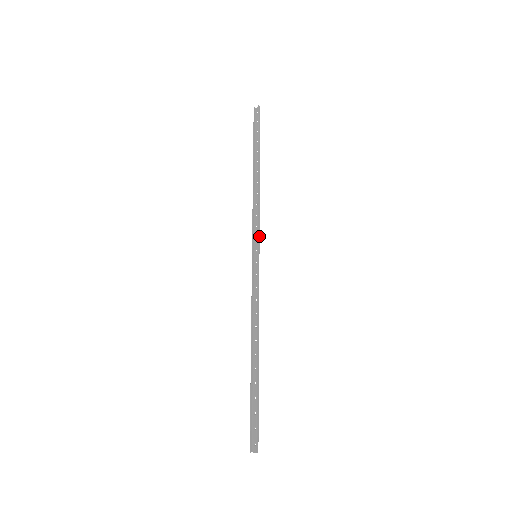
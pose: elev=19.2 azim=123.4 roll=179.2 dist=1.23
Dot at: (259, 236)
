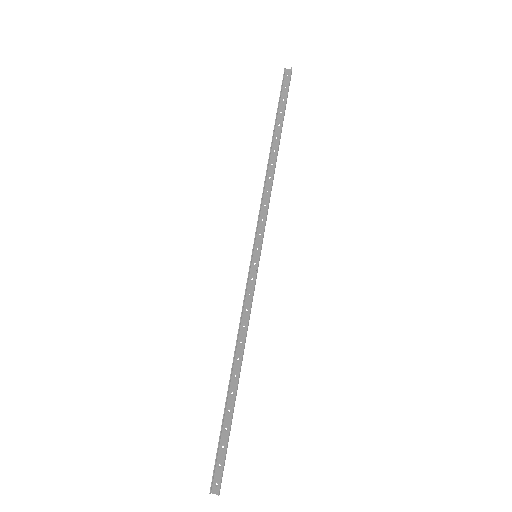
Dot at: occluded
